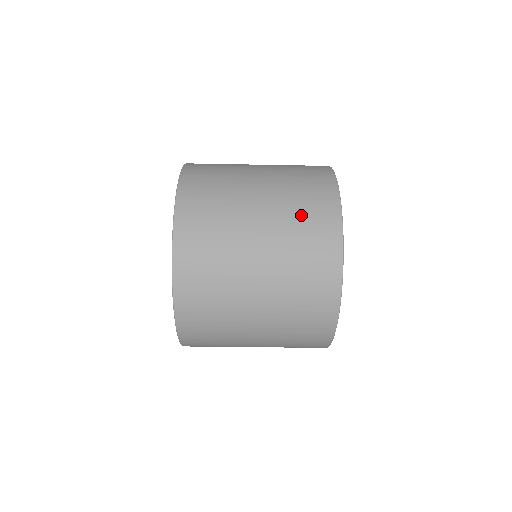
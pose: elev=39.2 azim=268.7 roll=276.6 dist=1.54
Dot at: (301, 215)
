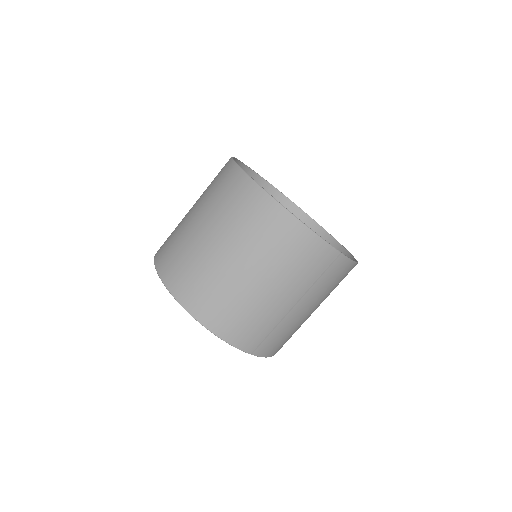
Dot at: (240, 216)
